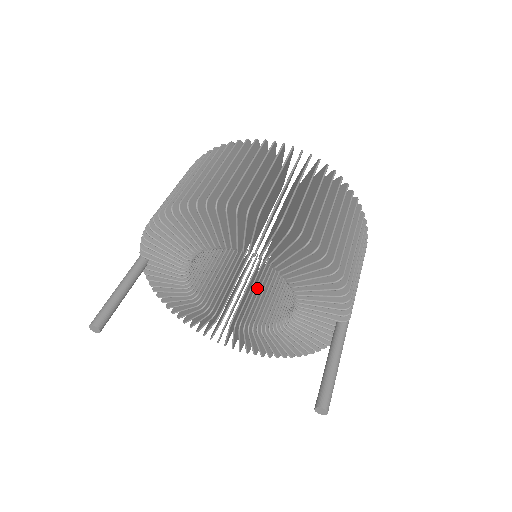
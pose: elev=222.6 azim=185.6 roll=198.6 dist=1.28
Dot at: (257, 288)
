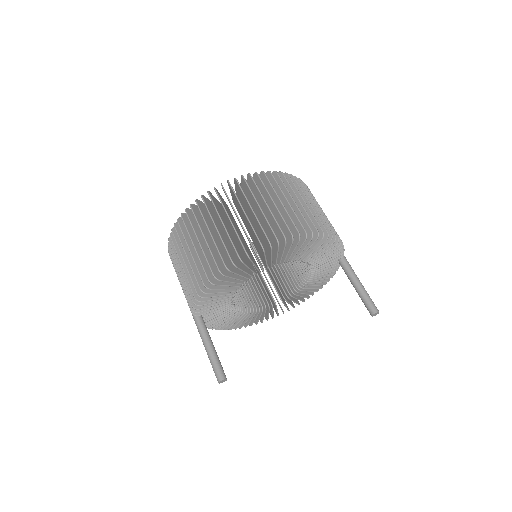
Dot at: occluded
